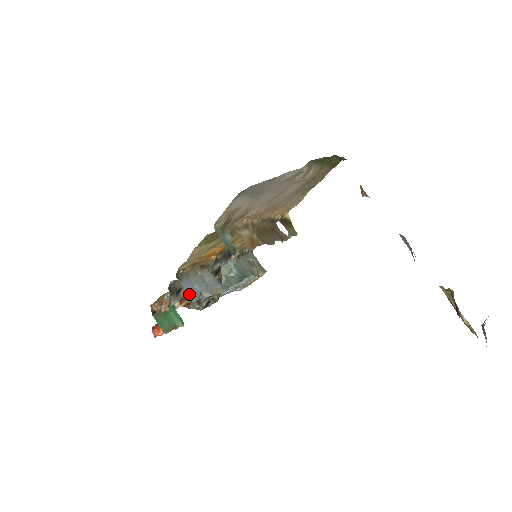
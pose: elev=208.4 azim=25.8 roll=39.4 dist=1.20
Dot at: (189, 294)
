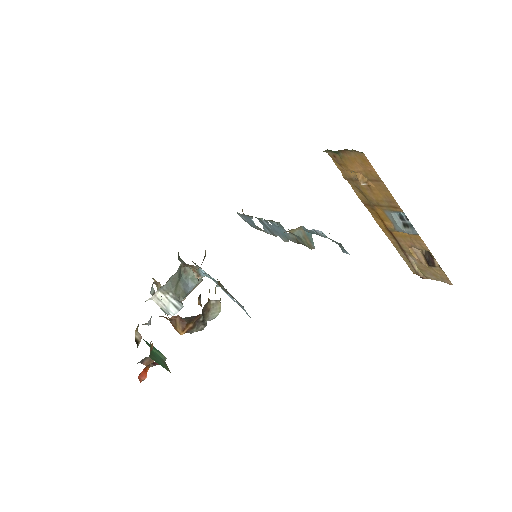
Dot at: occluded
